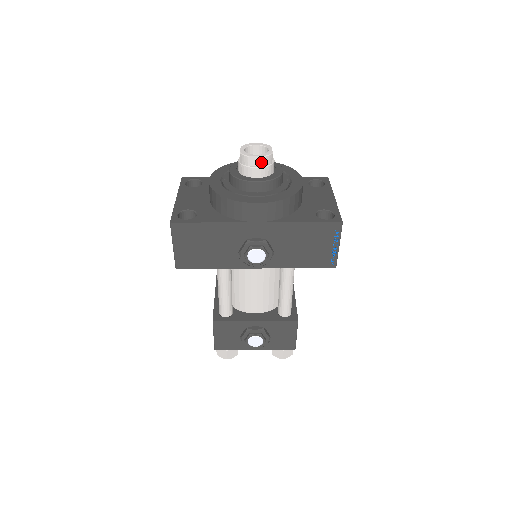
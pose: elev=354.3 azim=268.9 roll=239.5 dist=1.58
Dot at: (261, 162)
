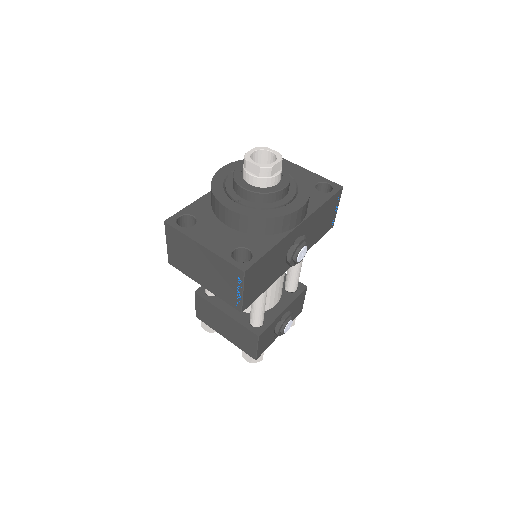
Dot at: (279, 167)
